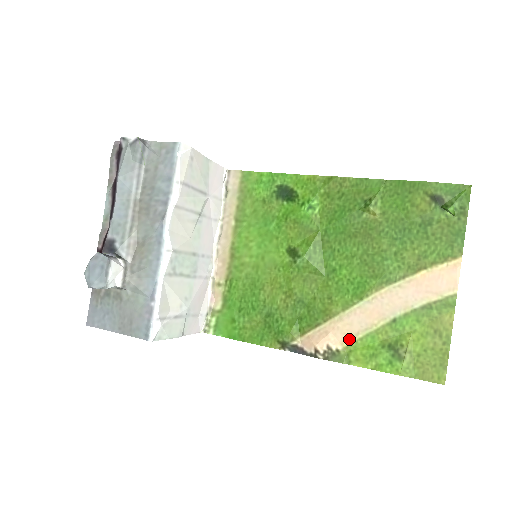
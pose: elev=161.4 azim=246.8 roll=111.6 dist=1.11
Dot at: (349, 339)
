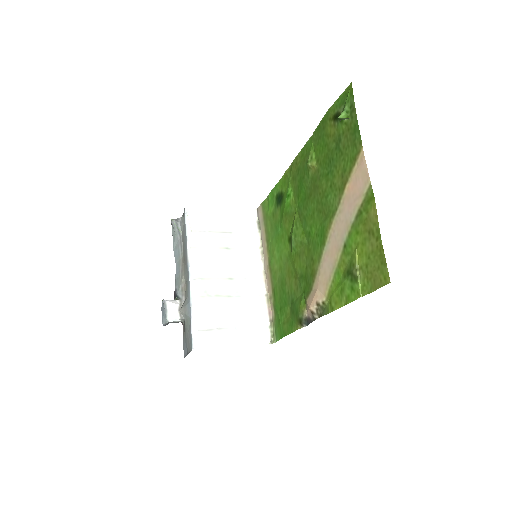
Dot at: (327, 287)
